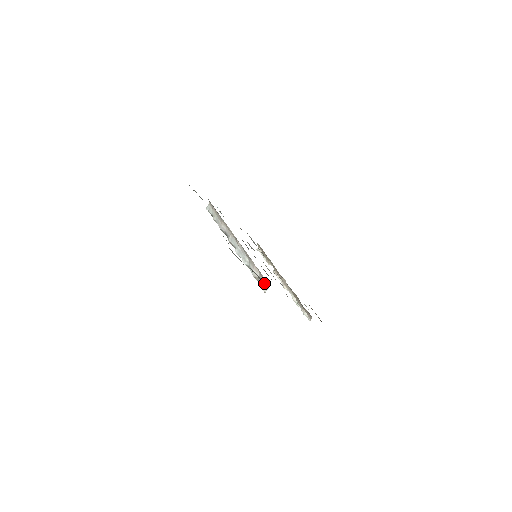
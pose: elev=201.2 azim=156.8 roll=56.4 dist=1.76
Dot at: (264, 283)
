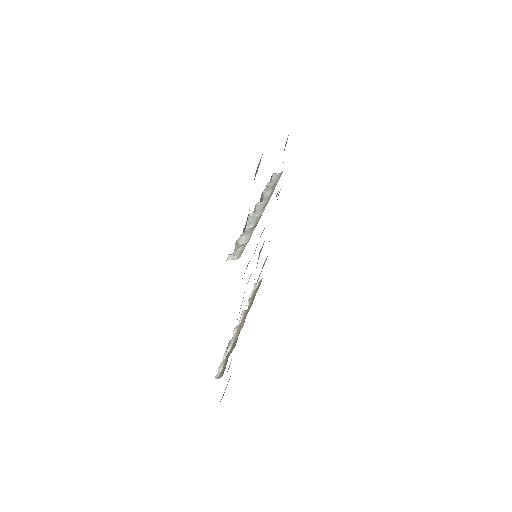
Dot at: (238, 252)
